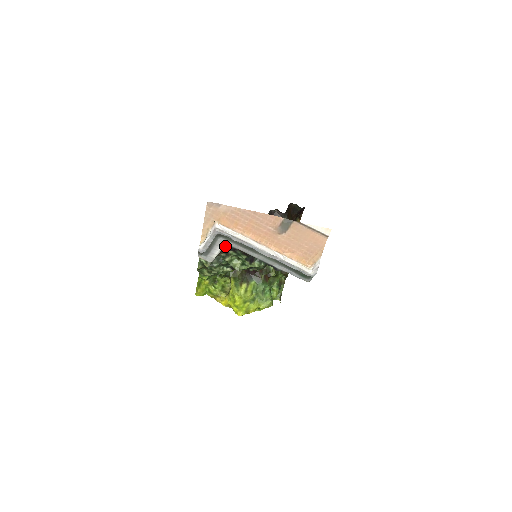
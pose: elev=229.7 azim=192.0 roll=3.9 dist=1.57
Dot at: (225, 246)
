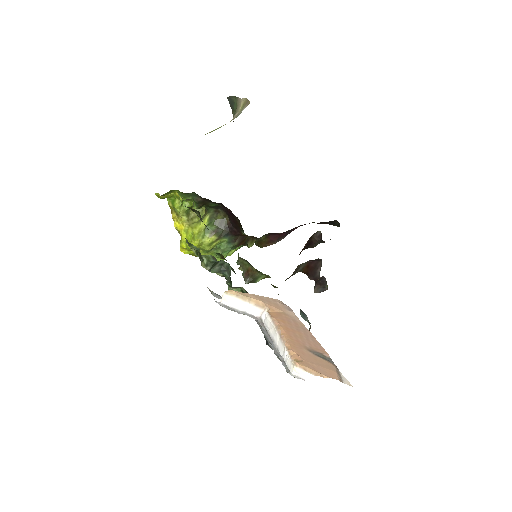
Dot at: occluded
